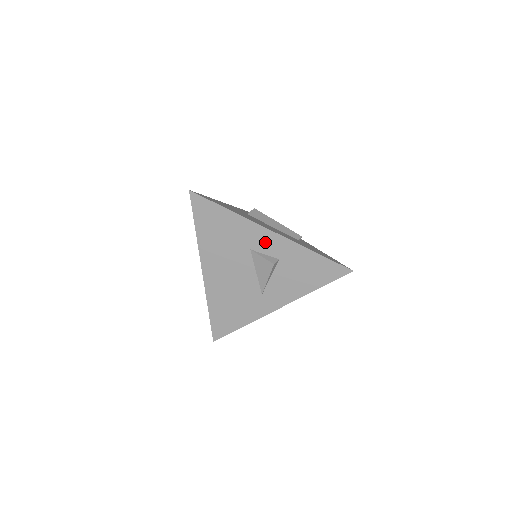
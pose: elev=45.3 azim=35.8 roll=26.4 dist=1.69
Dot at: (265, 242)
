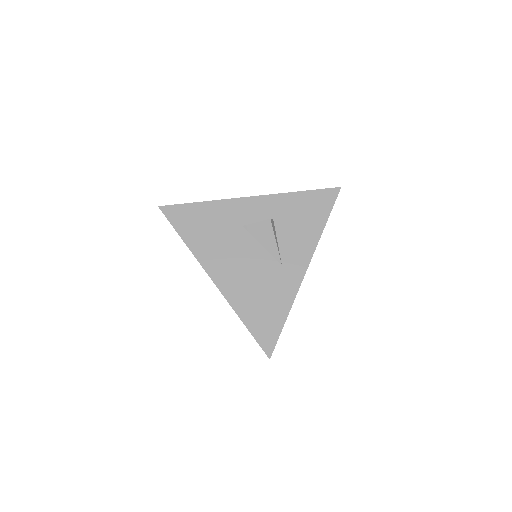
Dot at: (250, 211)
